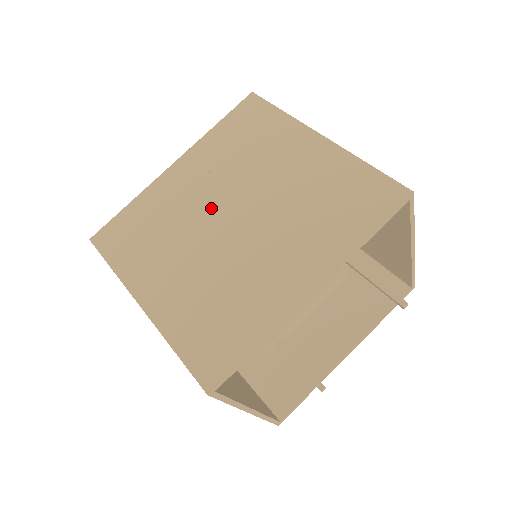
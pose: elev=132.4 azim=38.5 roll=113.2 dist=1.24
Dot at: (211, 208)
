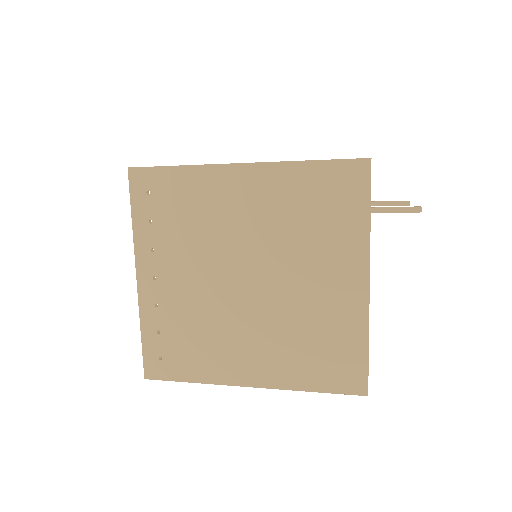
Dot at: occluded
